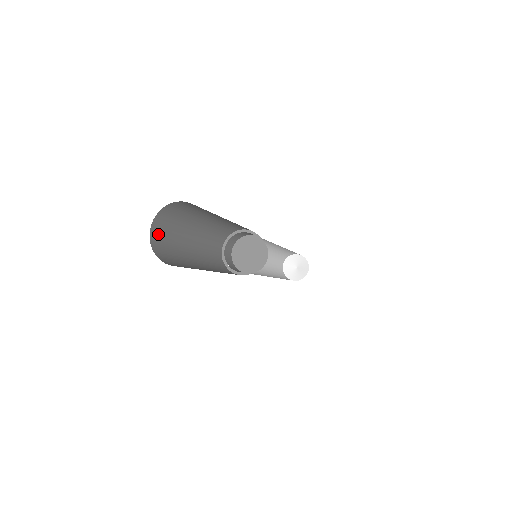
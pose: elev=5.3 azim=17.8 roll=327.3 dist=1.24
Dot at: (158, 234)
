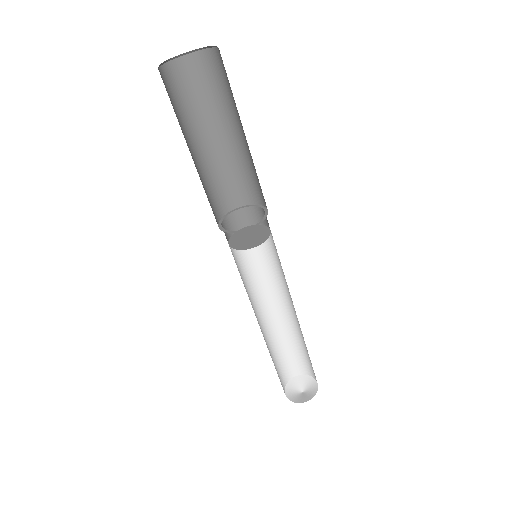
Dot at: (165, 87)
